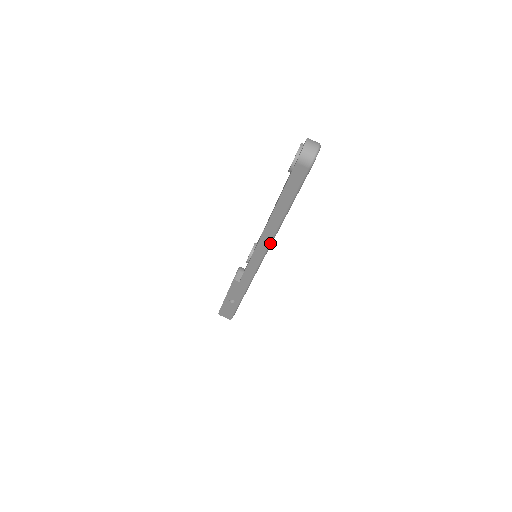
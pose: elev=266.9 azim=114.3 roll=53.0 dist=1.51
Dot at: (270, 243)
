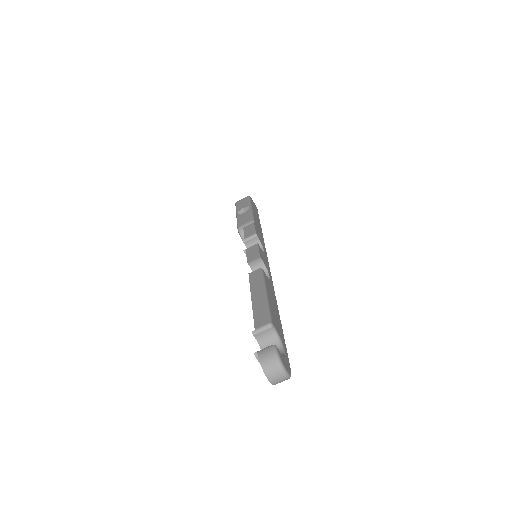
Dot at: occluded
